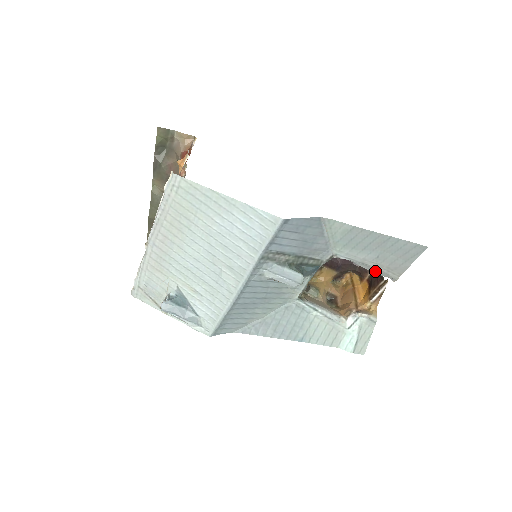
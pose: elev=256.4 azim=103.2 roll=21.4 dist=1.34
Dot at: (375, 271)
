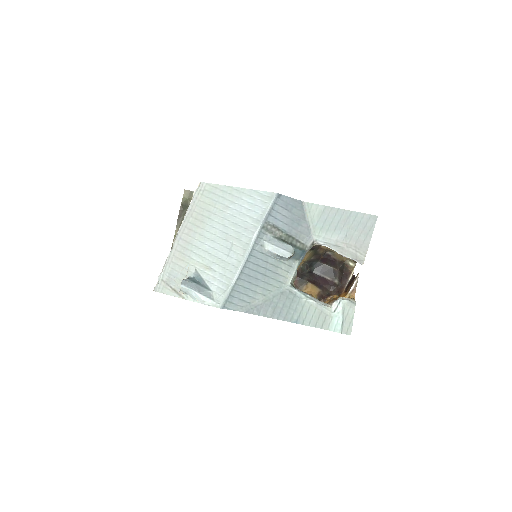
Dot at: (347, 254)
